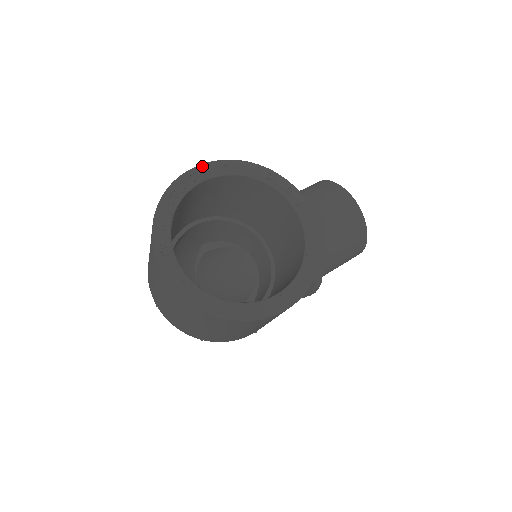
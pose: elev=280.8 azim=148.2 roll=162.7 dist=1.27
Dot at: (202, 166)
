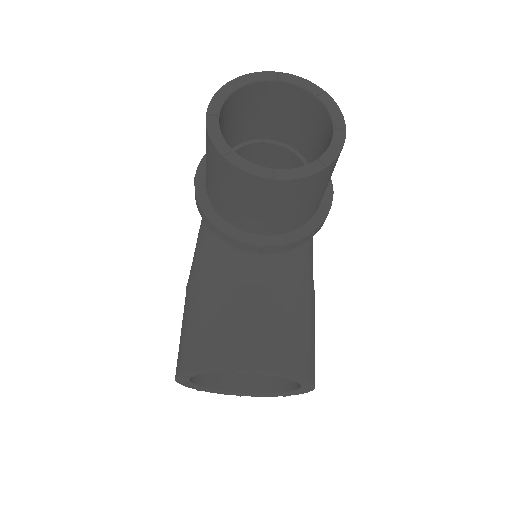
Dot at: (177, 379)
